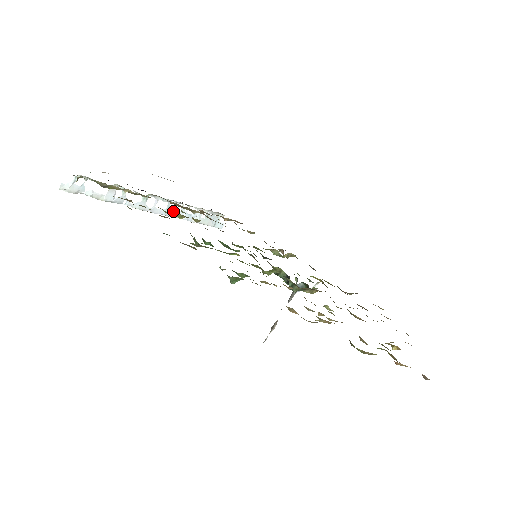
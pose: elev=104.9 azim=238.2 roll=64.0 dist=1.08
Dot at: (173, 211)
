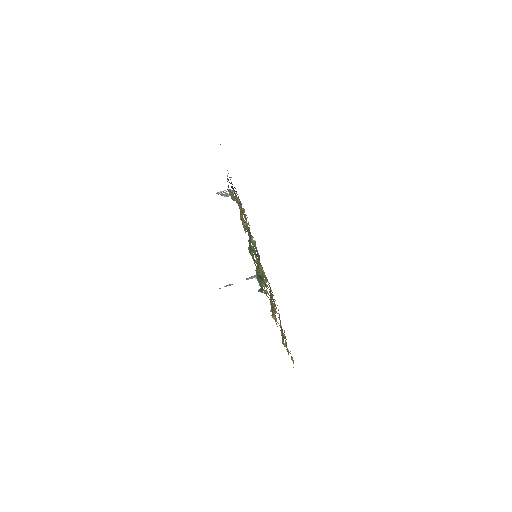
Dot at: (227, 194)
